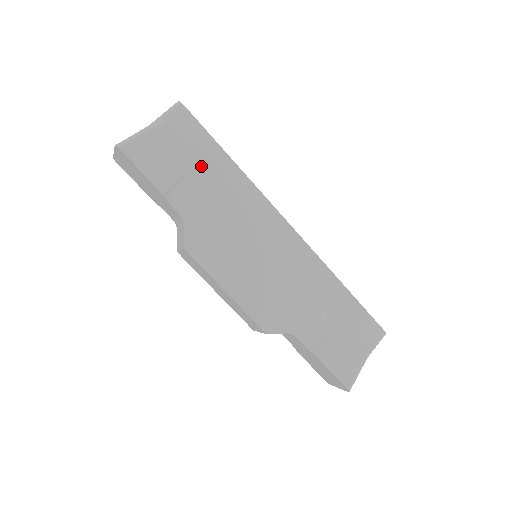
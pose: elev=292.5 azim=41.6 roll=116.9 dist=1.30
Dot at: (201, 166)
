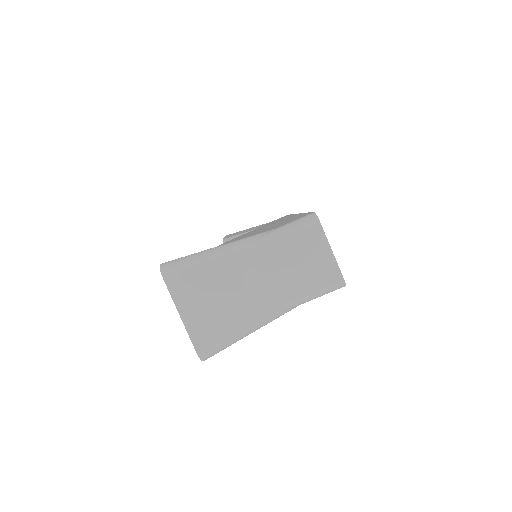
Dot at: occluded
